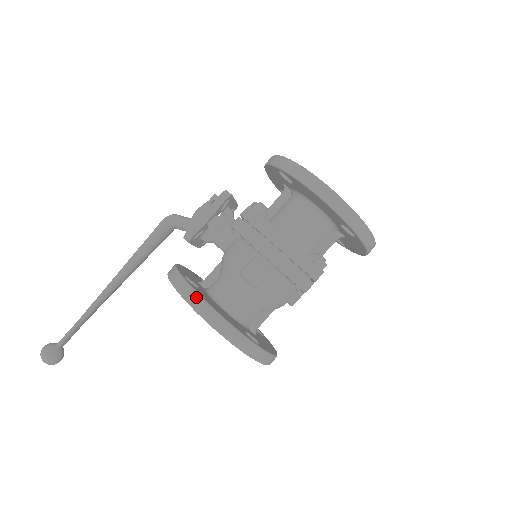
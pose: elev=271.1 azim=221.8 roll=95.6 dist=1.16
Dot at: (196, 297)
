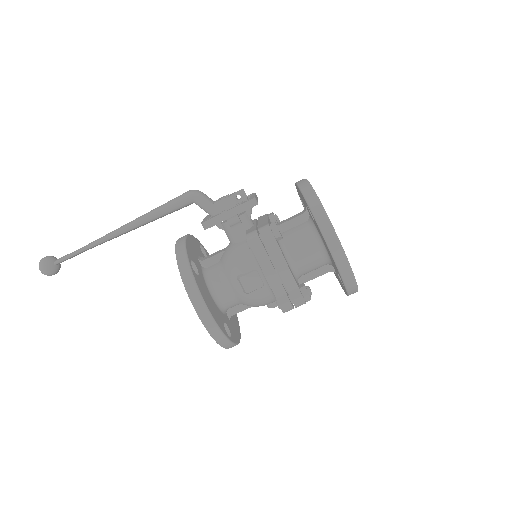
Dot at: (196, 291)
